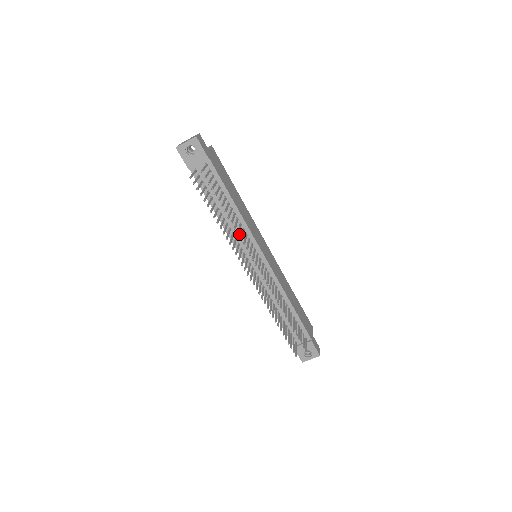
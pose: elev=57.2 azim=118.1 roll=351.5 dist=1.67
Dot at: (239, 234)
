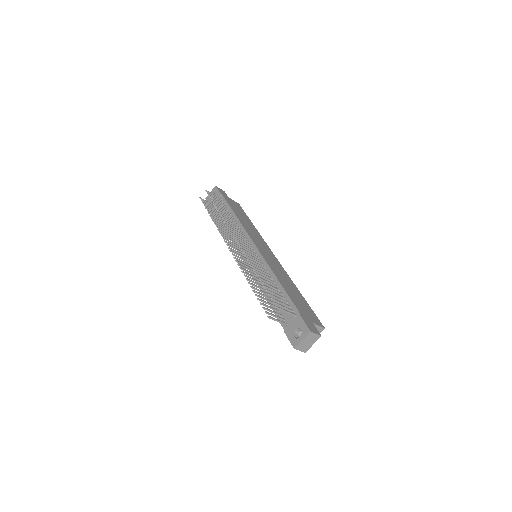
Dot at: occluded
